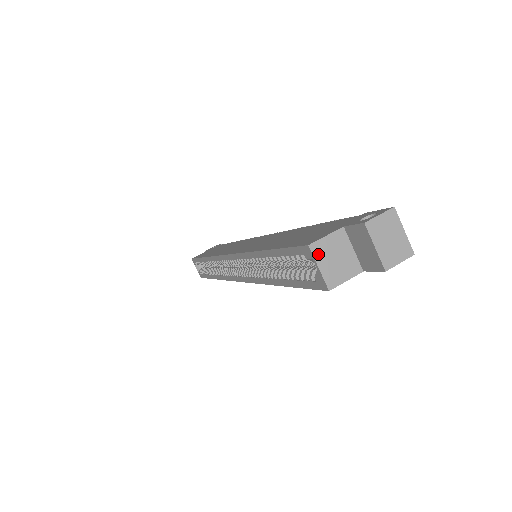
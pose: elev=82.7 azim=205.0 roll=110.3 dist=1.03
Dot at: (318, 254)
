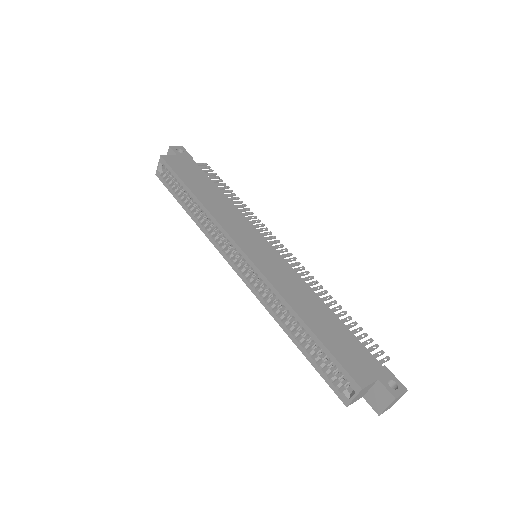
Dot at: (360, 392)
